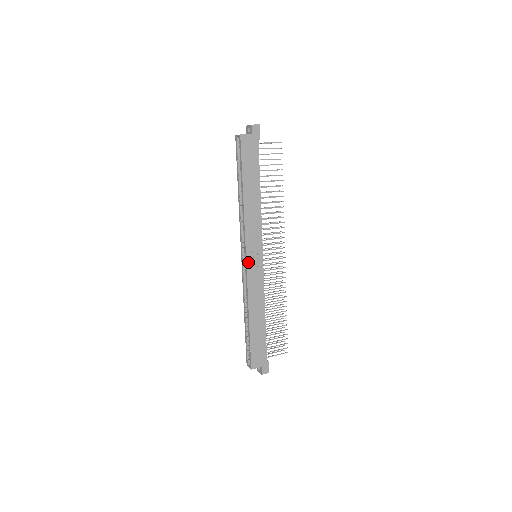
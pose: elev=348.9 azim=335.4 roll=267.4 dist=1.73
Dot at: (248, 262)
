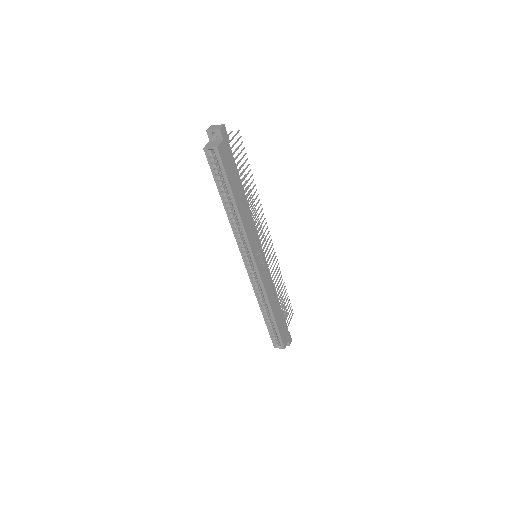
Dot at: (258, 267)
